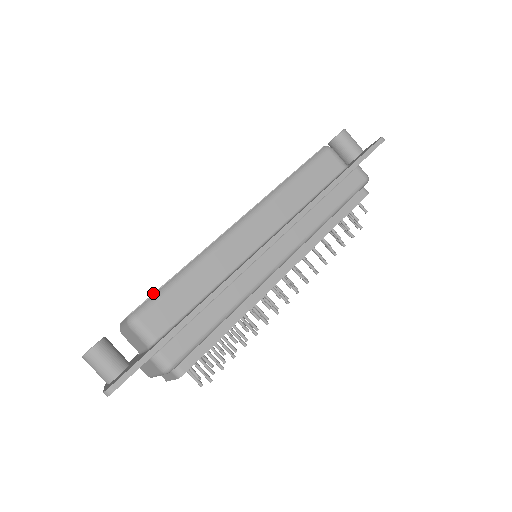
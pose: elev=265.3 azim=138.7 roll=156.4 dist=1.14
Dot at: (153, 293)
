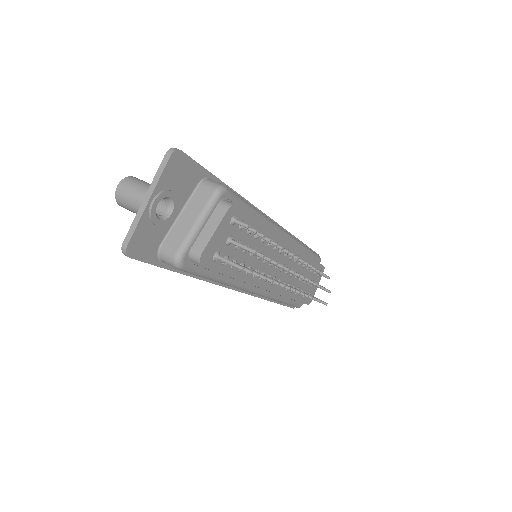
Dot at: occluded
